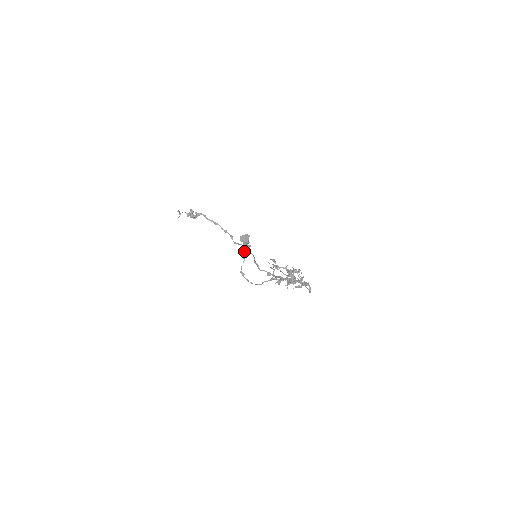
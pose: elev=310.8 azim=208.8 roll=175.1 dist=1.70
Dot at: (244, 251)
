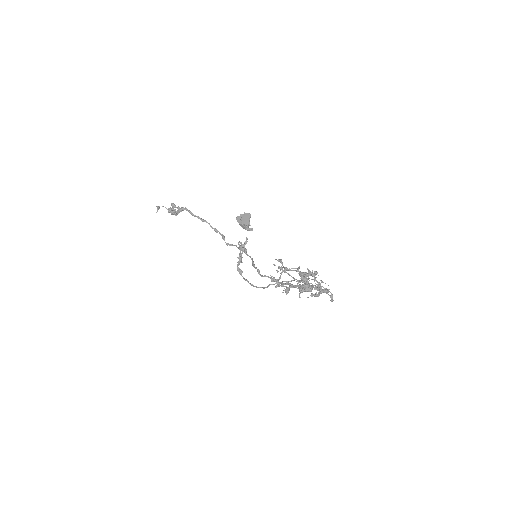
Dot at: (239, 253)
